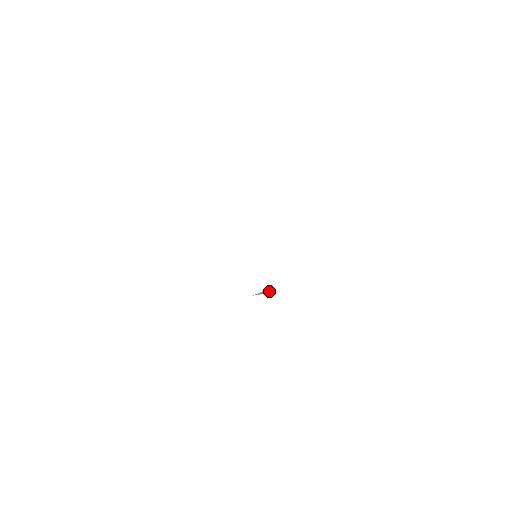
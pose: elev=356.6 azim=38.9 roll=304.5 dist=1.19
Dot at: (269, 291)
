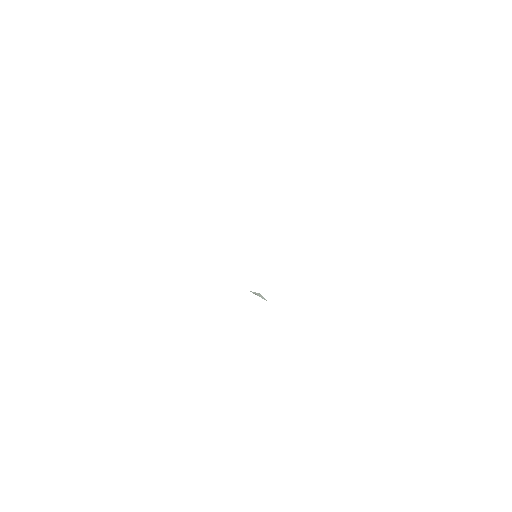
Dot at: (262, 297)
